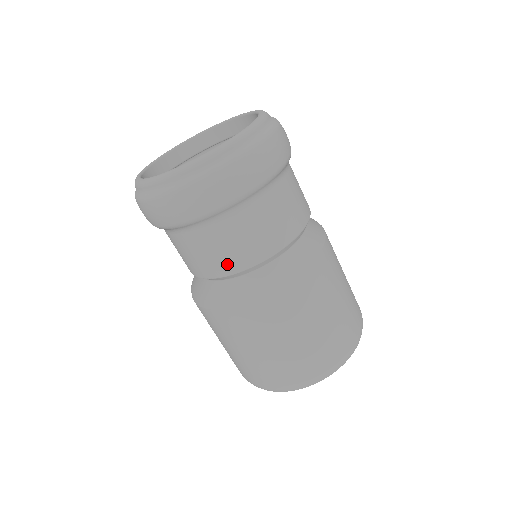
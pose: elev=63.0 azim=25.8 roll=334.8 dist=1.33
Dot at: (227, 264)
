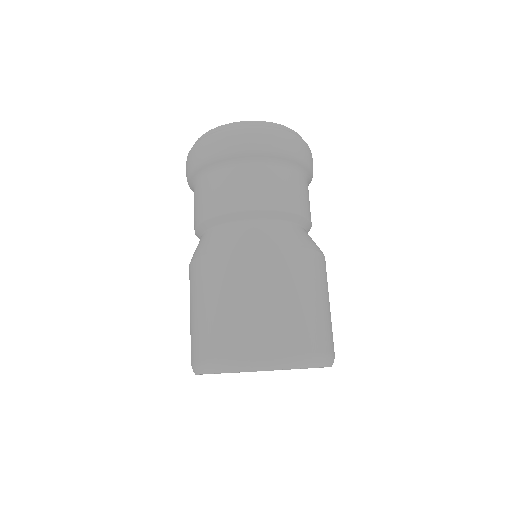
Dot at: (207, 209)
